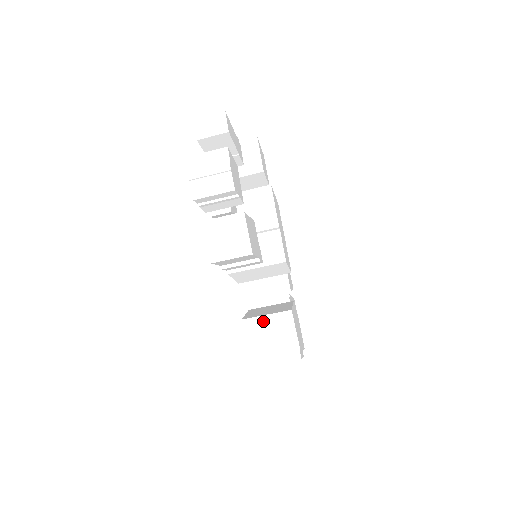
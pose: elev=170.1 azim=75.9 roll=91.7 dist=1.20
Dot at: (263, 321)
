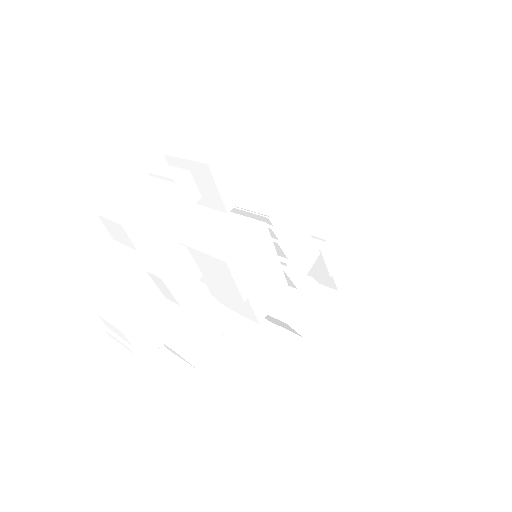
Dot at: occluded
